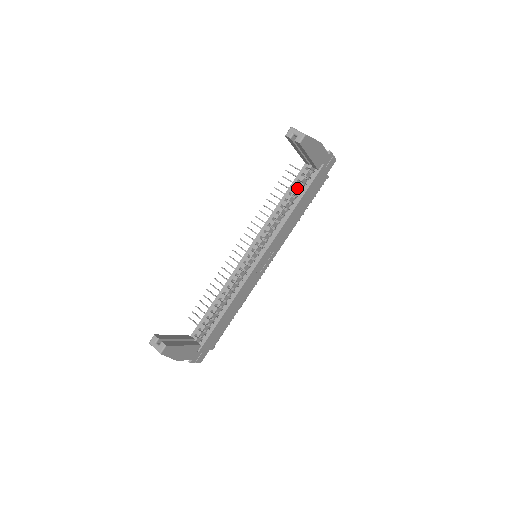
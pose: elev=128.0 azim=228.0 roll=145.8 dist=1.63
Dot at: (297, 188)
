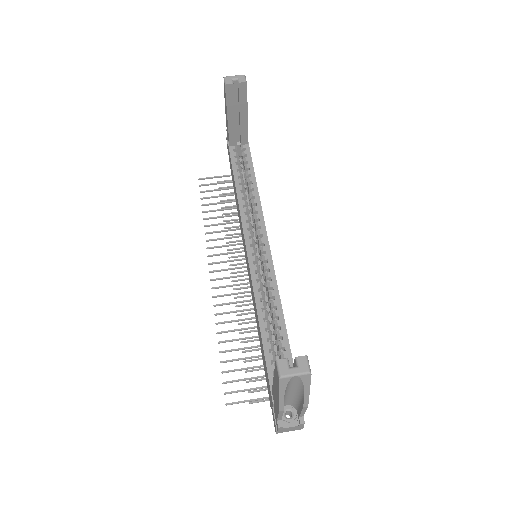
Dot at: (240, 172)
